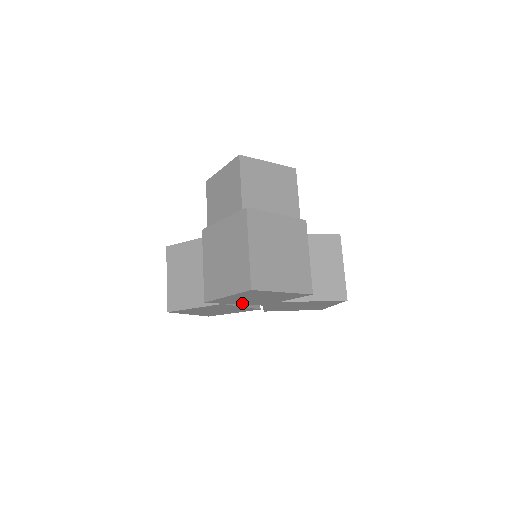
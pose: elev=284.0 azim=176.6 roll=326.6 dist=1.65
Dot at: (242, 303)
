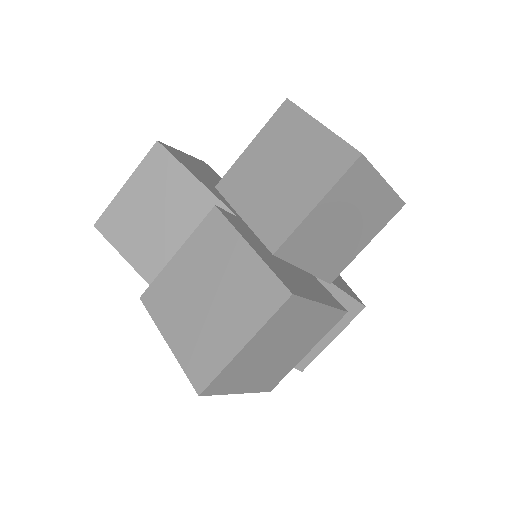
Dot at: occluded
